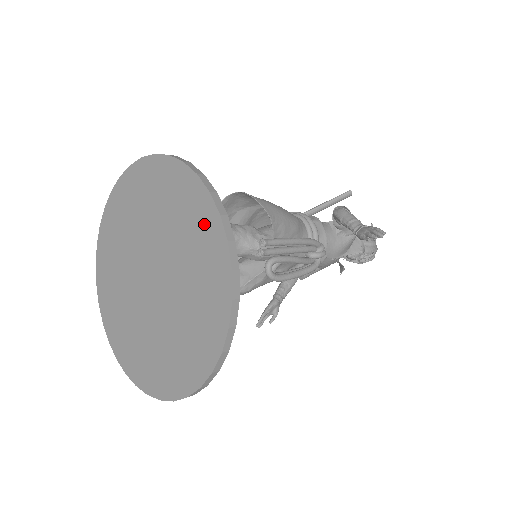
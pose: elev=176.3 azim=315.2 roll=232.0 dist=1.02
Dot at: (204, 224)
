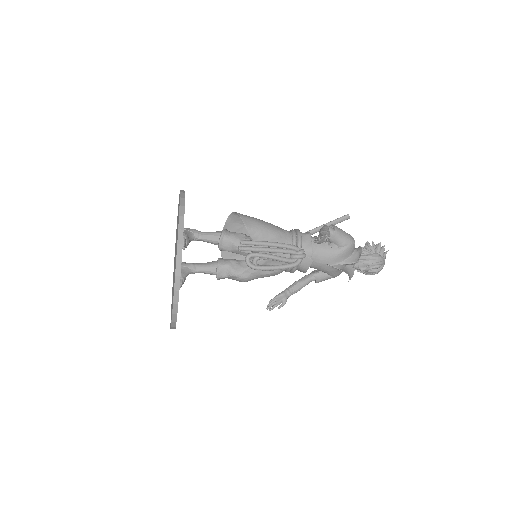
Dot at: occluded
